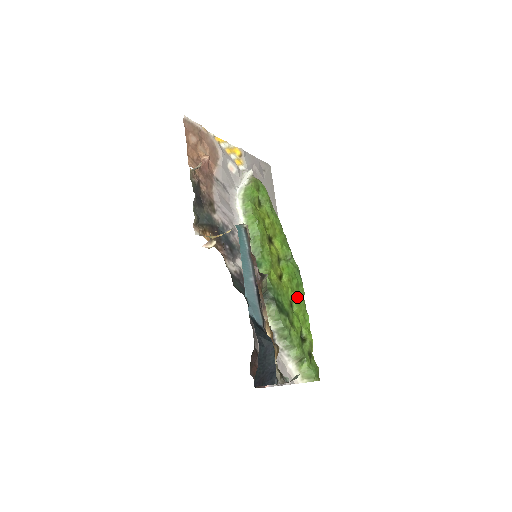
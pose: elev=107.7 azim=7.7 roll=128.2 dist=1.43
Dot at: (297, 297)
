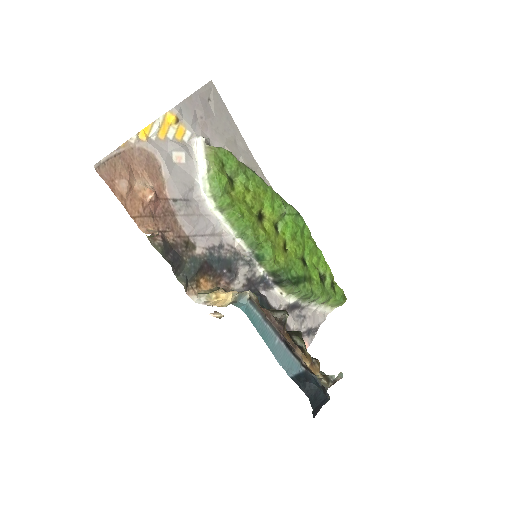
Dot at: (305, 245)
